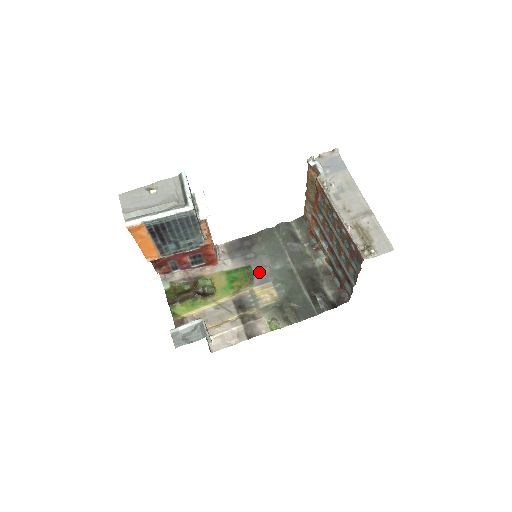
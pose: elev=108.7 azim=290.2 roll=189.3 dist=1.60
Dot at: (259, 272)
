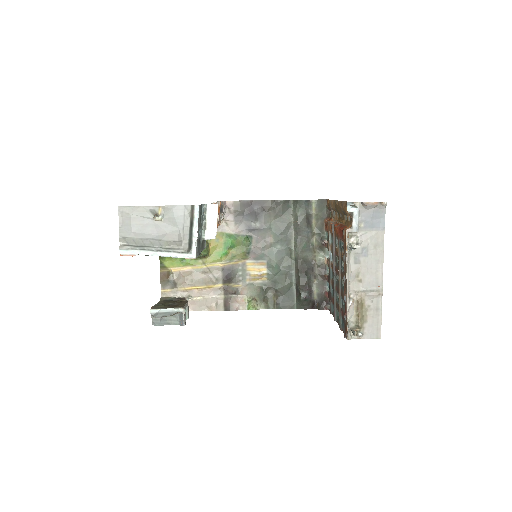
Dot at: (258, 247)
